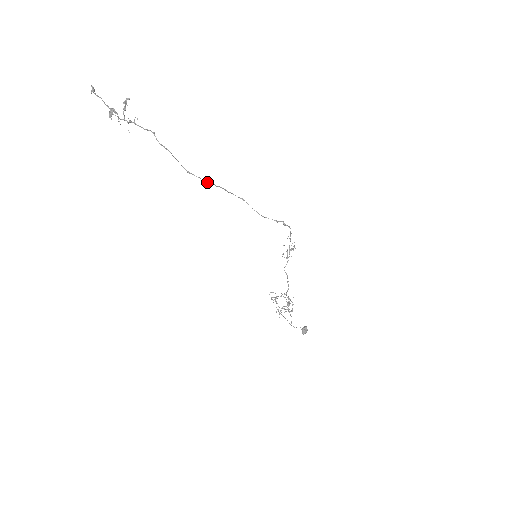
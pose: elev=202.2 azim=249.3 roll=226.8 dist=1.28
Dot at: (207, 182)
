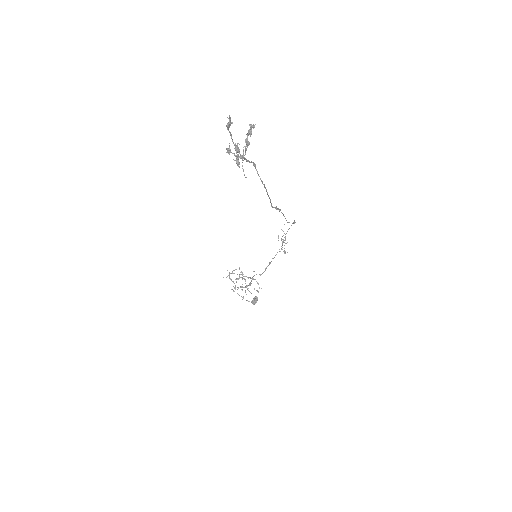
Dot at: (279, 210)
